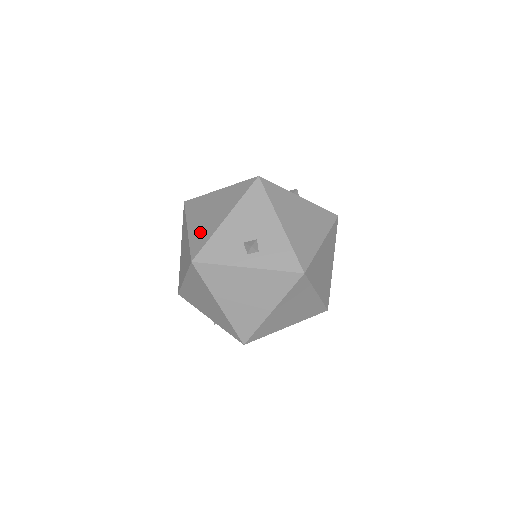
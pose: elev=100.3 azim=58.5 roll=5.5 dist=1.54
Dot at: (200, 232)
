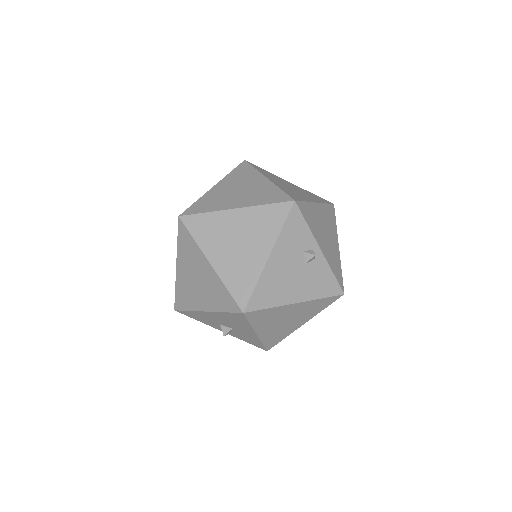
Dot at: (185, 291)
